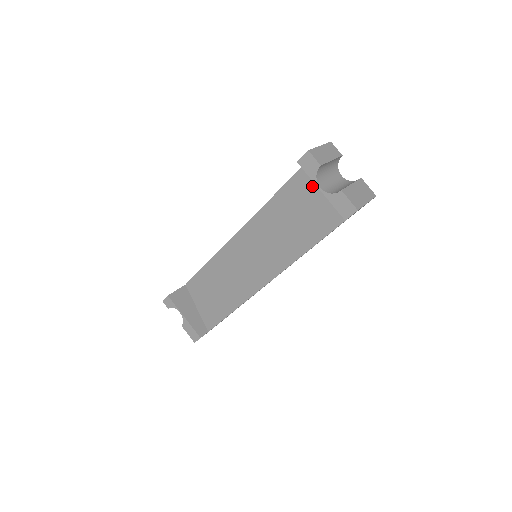
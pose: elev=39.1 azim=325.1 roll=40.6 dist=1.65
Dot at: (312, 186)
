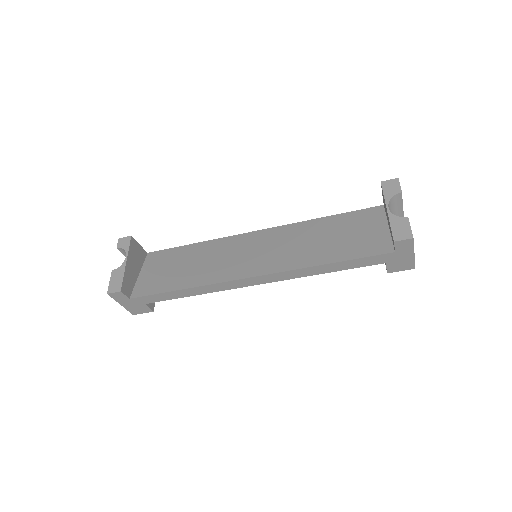
Dot at: (367, 222)
